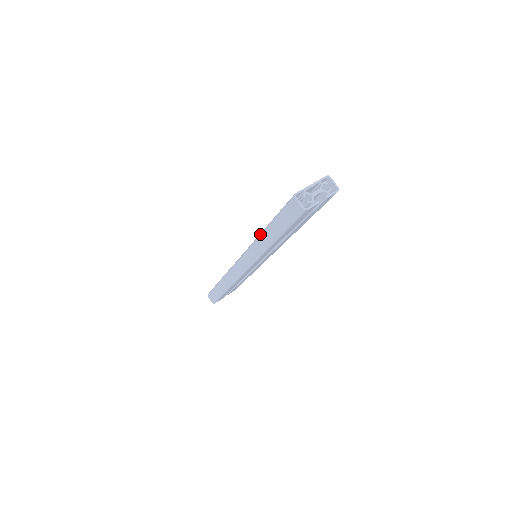
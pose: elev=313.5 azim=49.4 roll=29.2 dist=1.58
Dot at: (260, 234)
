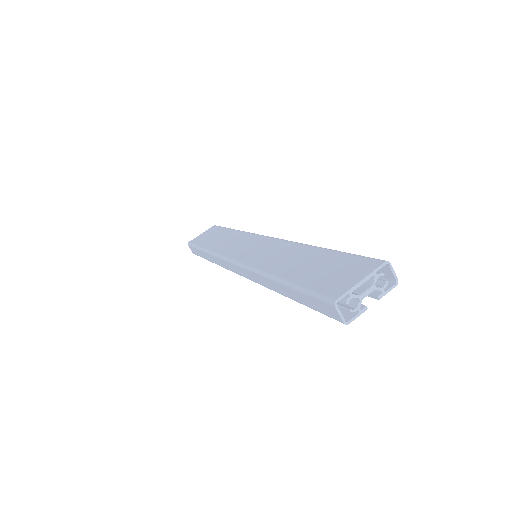
Dot at: (269, 277)
